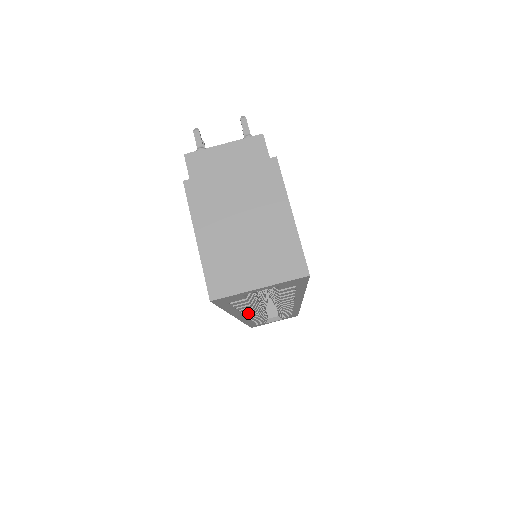
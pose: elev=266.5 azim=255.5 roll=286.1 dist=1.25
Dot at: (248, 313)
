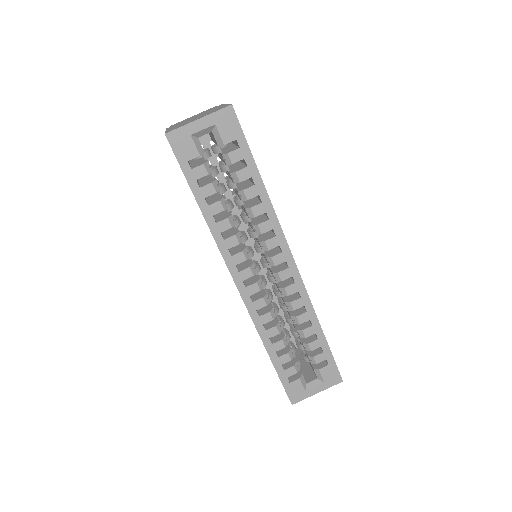
Dot at: (236, 256)
